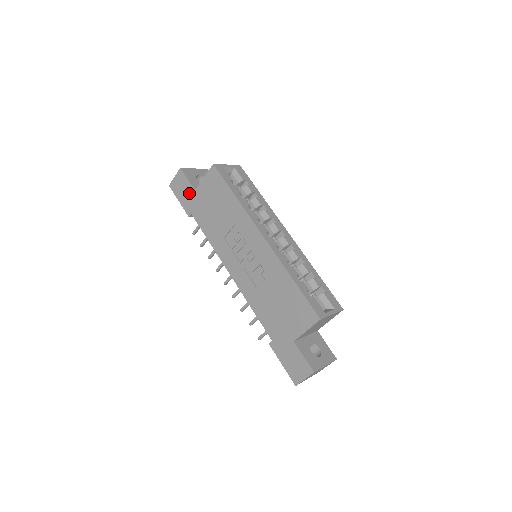
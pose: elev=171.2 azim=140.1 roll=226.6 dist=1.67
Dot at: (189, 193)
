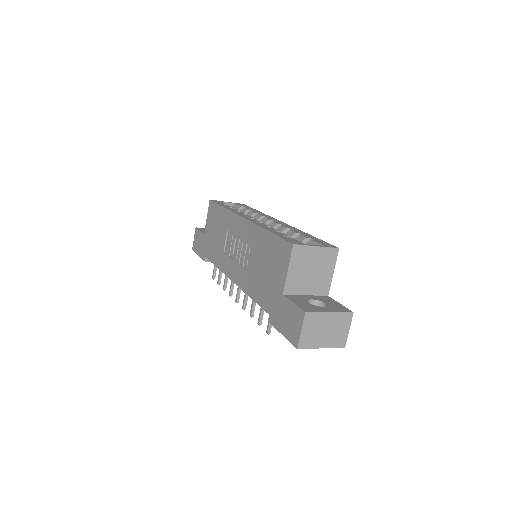
Dot at: (202, 241)
